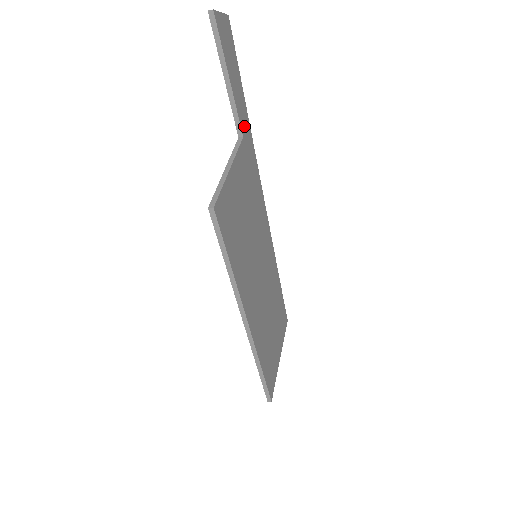
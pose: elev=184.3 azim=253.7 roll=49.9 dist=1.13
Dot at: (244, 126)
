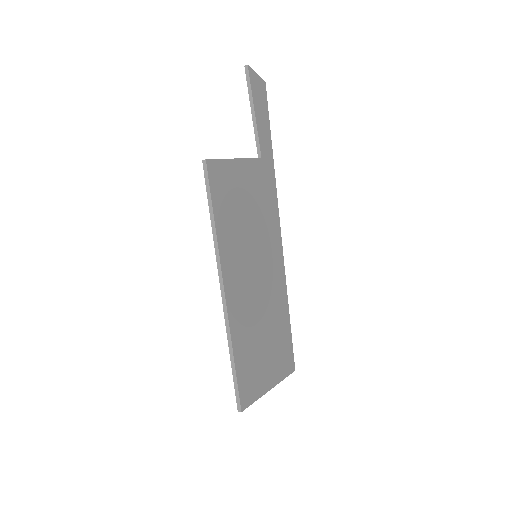
Dot at: (265, 153)
